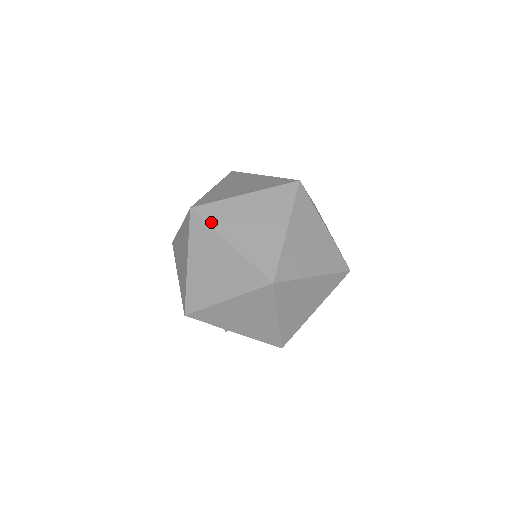
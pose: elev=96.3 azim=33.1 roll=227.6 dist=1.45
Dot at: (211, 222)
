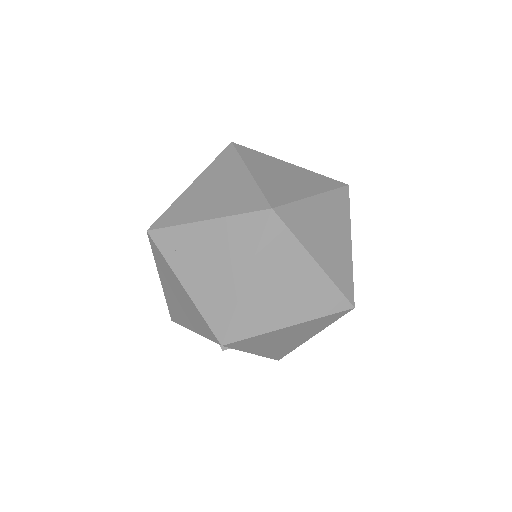
Dot at: (295, 231)
